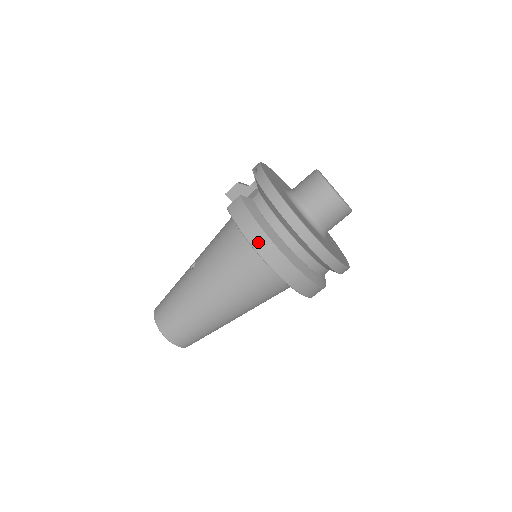
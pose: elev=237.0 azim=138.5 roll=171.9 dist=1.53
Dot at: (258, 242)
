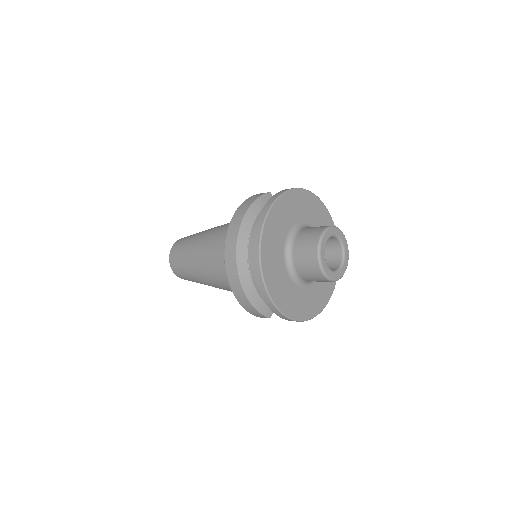
Dot at: (236, 217)
